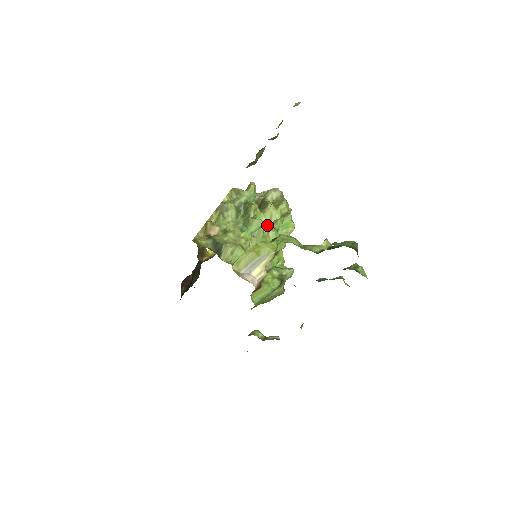
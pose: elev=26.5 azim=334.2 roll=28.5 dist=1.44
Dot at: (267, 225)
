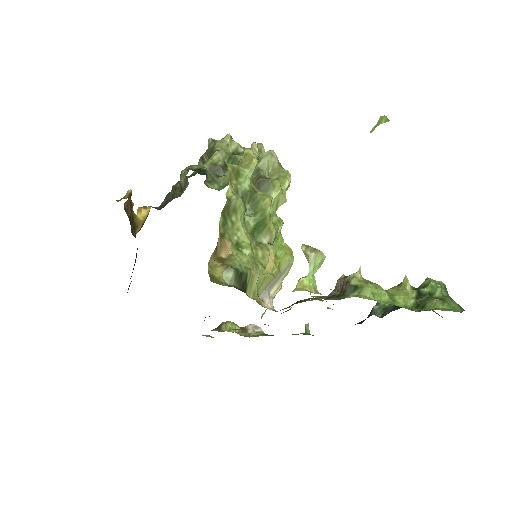
Dot at: (273, 215)
